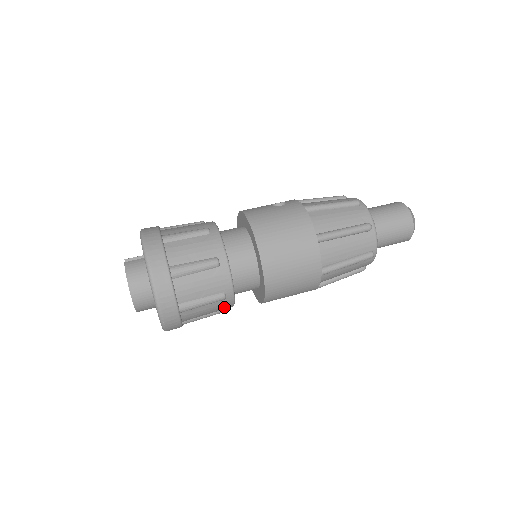
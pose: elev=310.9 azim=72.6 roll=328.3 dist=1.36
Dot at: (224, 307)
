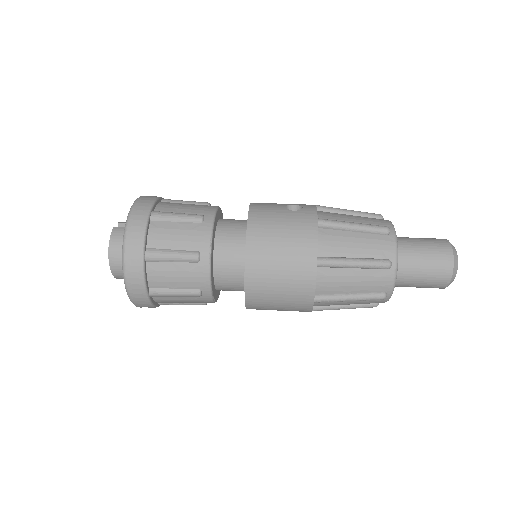
Dot at: (203, 302)
